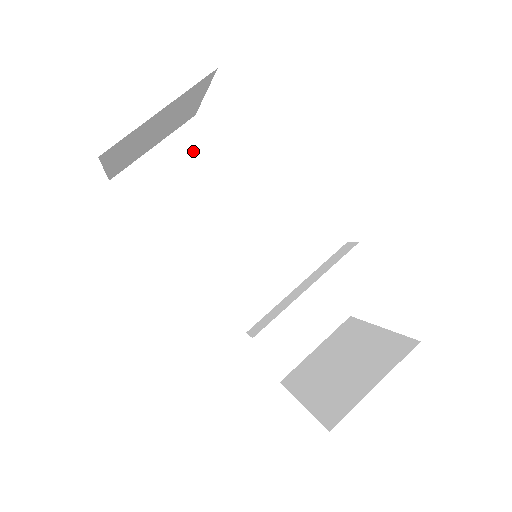
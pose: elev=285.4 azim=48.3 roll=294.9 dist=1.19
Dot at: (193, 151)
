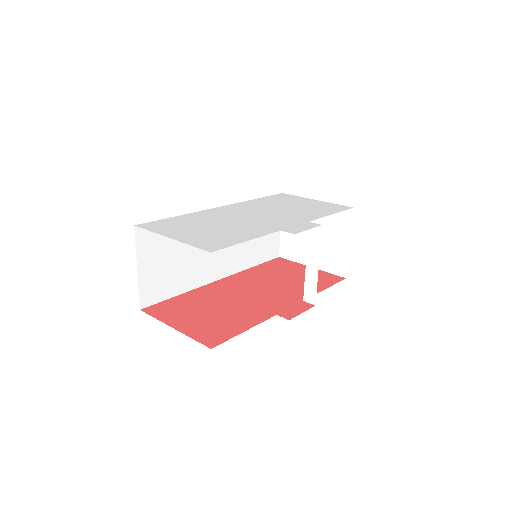
Dot at: (154, 241)
